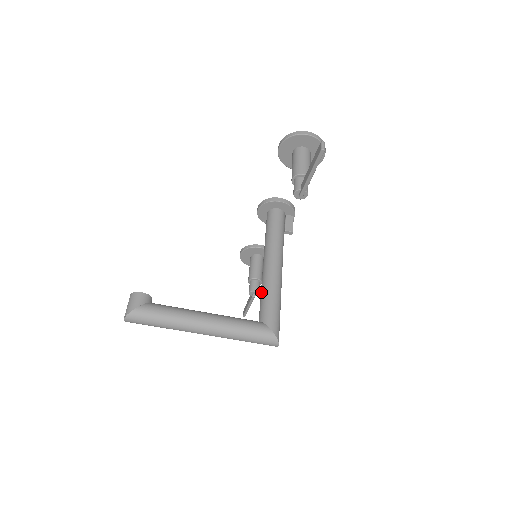
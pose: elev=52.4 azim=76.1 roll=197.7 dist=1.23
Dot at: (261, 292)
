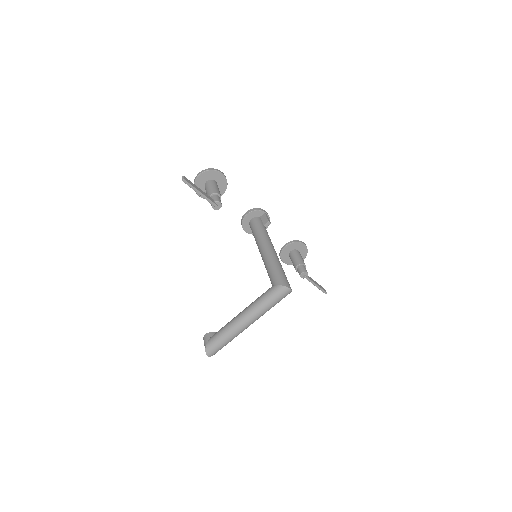
Dot at: occluded
